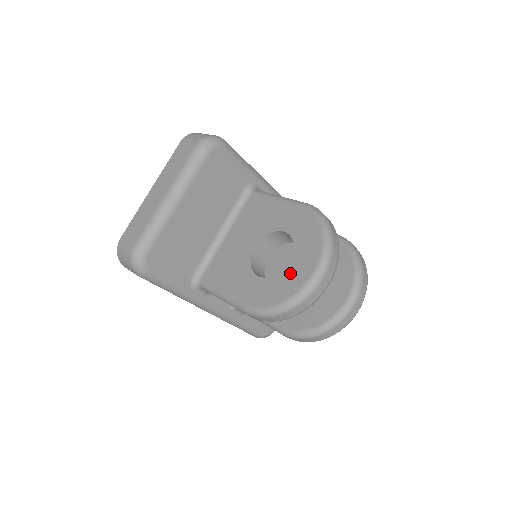
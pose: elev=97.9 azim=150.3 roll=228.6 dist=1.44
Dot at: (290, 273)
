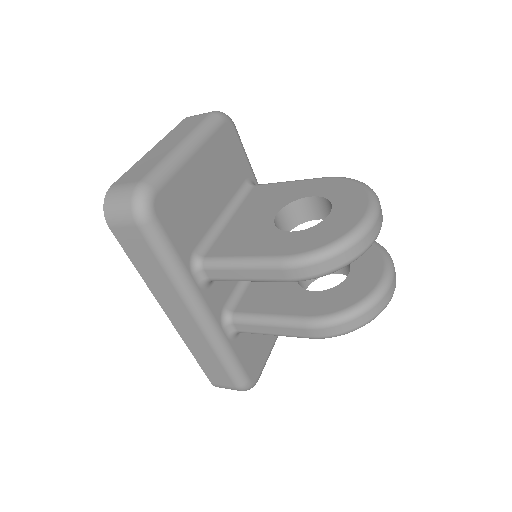
Dot at: (336, 218)
